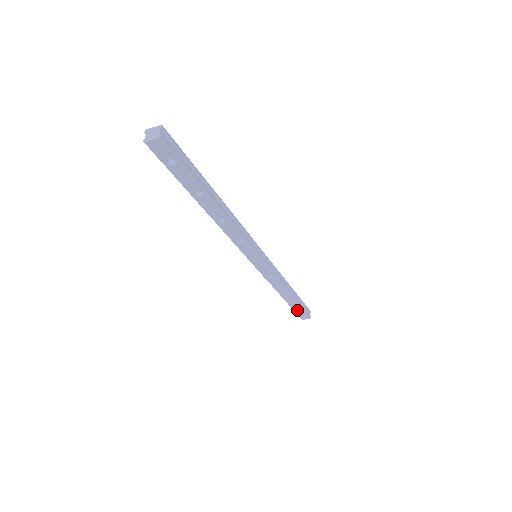
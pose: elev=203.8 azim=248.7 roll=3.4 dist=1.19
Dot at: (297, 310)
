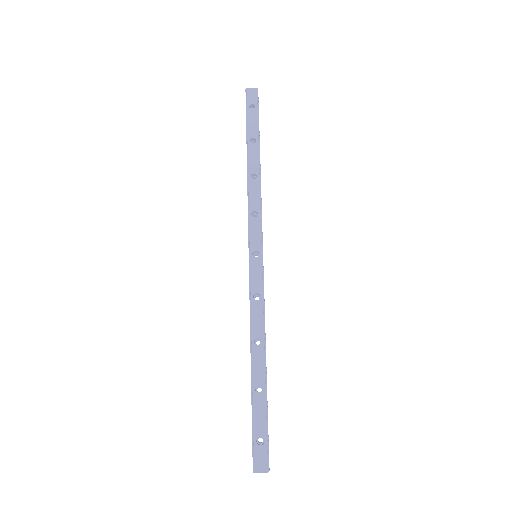
Dot at: (258, 424)
